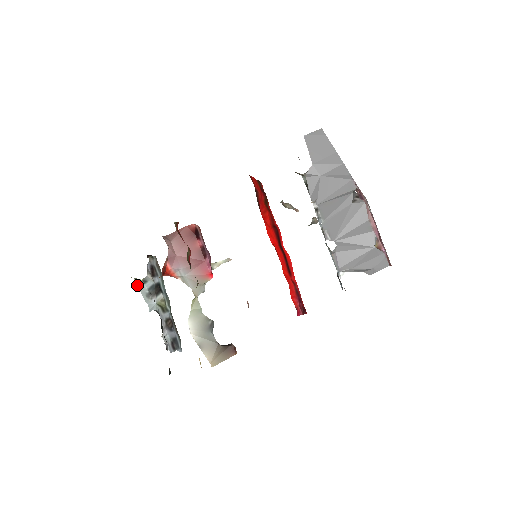
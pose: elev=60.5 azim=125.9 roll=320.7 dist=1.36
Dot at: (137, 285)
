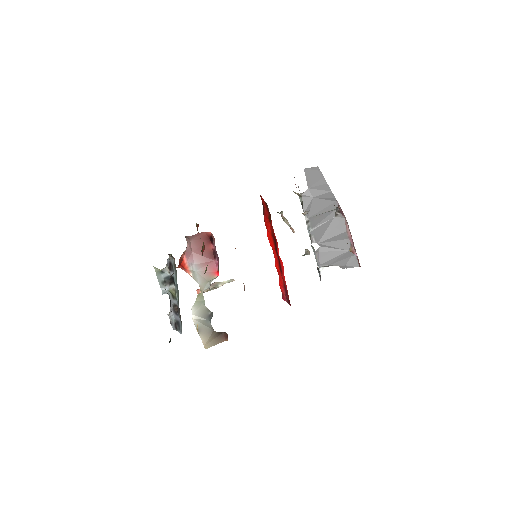
Dot at: (156, 273)
